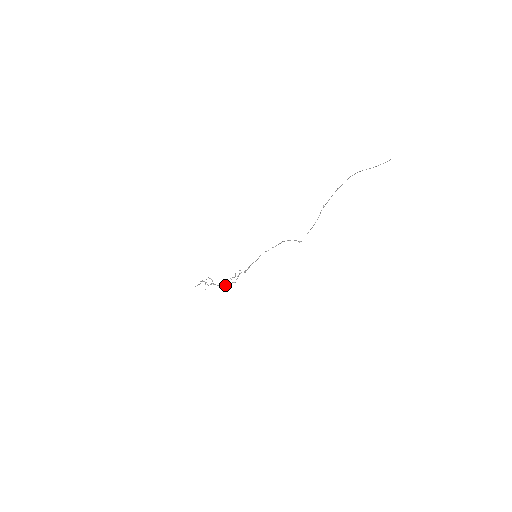
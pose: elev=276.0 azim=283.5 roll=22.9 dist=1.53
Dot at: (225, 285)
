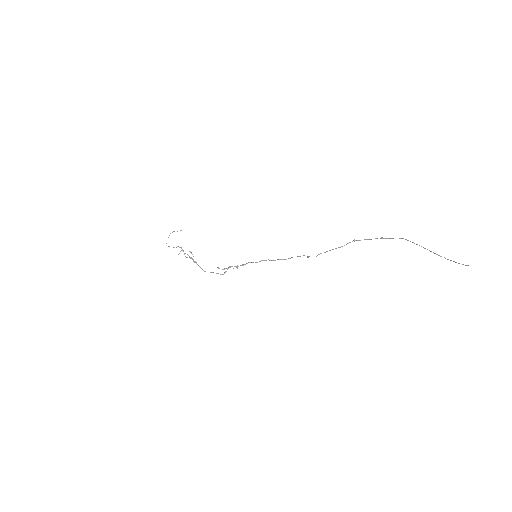
Dot at: occluded
